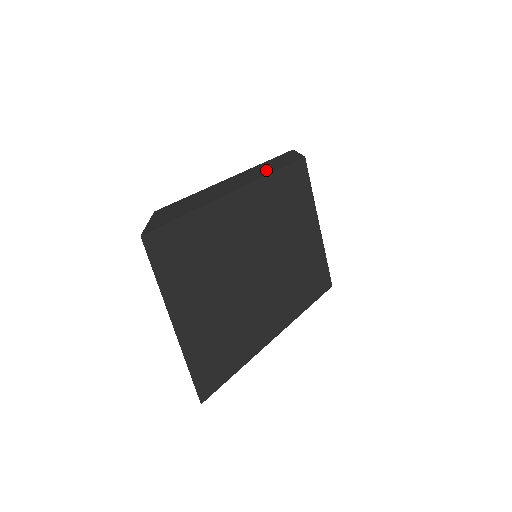
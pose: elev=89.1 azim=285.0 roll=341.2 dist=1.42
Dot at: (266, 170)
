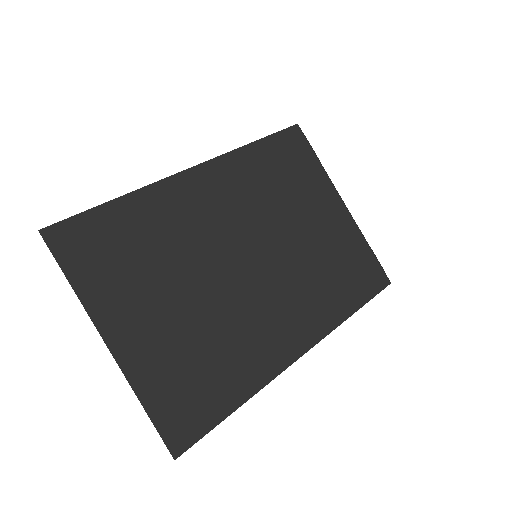
Dot at: occluded
